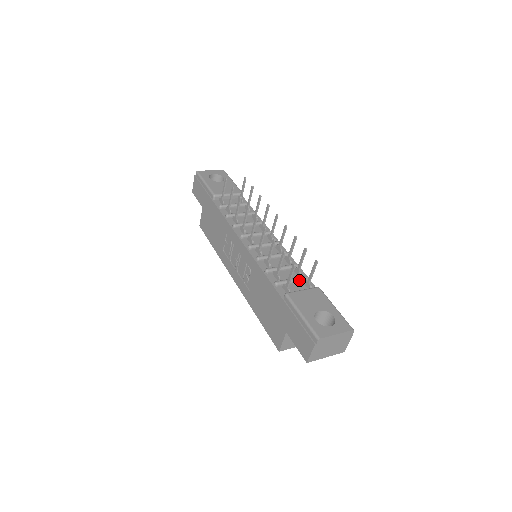
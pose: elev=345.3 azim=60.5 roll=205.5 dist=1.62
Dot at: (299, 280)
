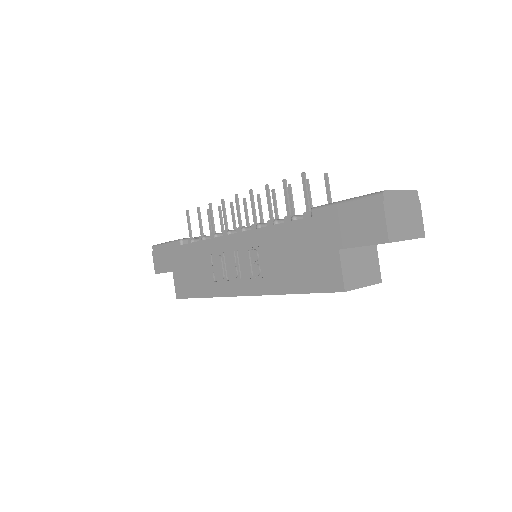
Dot at: occluded
